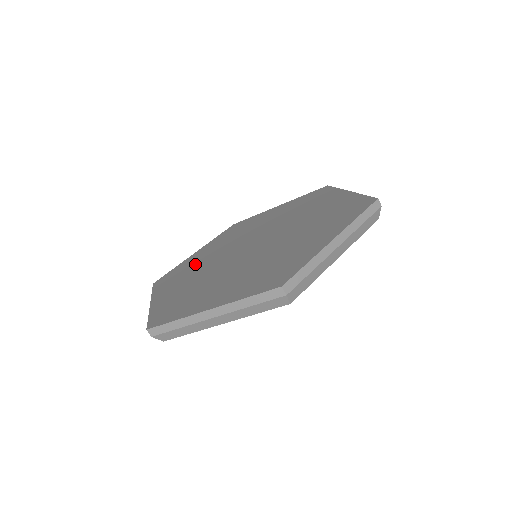
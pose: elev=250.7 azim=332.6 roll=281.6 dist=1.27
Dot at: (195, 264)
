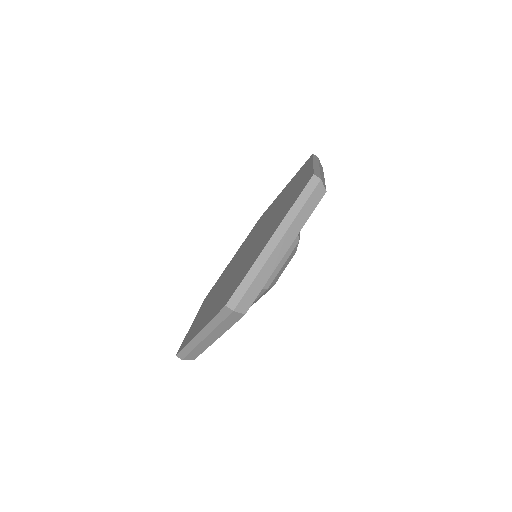
Dot at: (224, 274)
